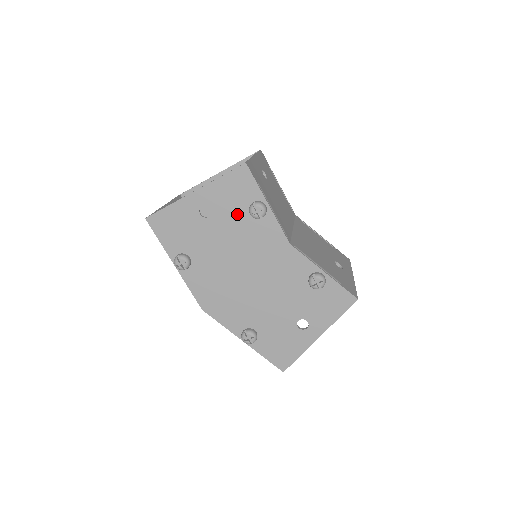
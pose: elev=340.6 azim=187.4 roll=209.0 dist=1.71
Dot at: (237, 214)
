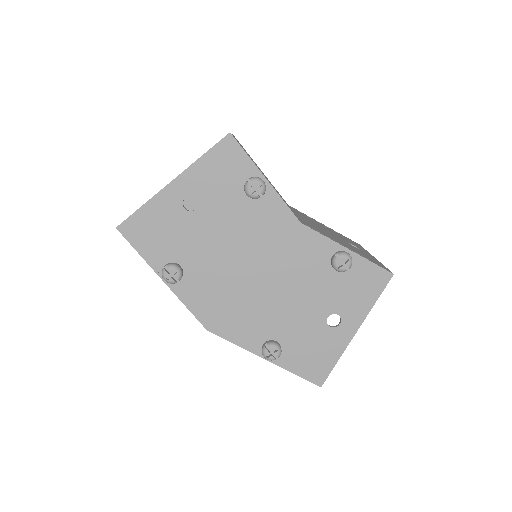
Dot at: (230, 199)
